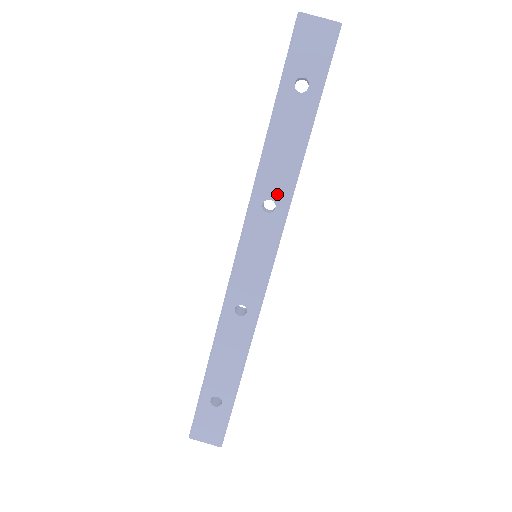
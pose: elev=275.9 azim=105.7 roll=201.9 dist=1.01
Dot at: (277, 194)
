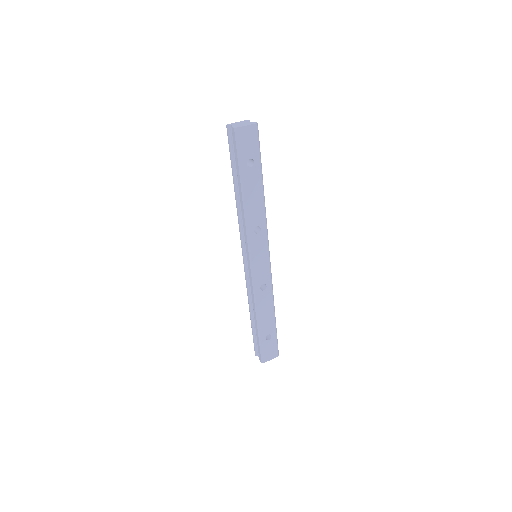
Dot at: (259, 222)
